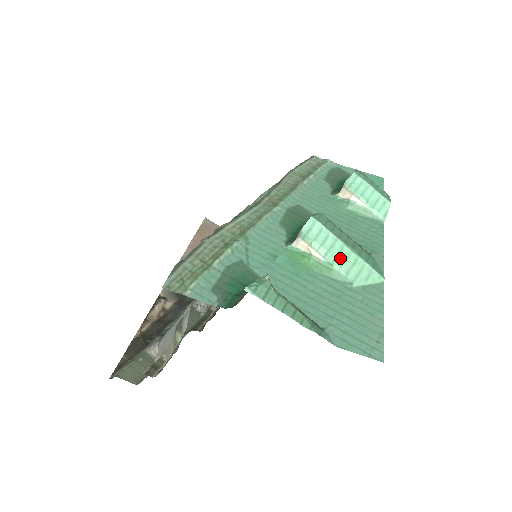
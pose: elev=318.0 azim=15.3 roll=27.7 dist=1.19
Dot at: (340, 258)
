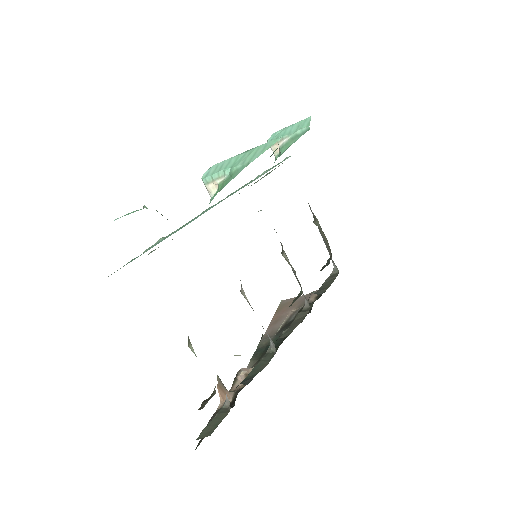
Dot at: (236, 163)
